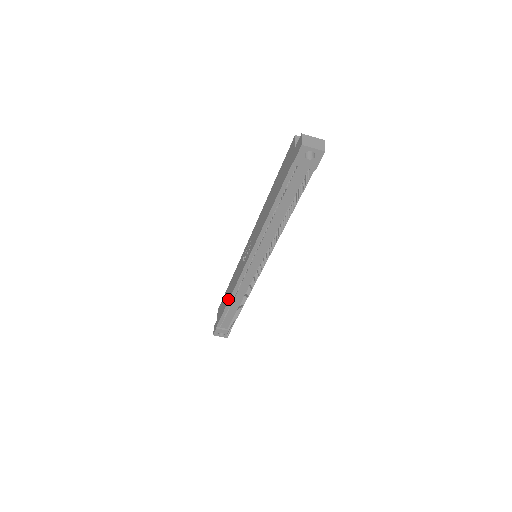
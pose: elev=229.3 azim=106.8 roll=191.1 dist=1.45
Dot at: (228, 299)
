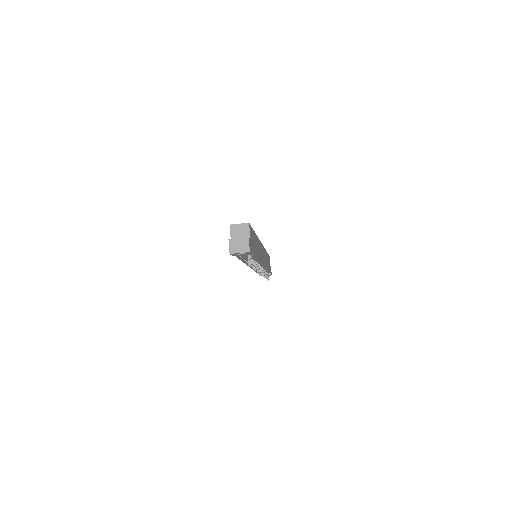
Dot at: occluded
